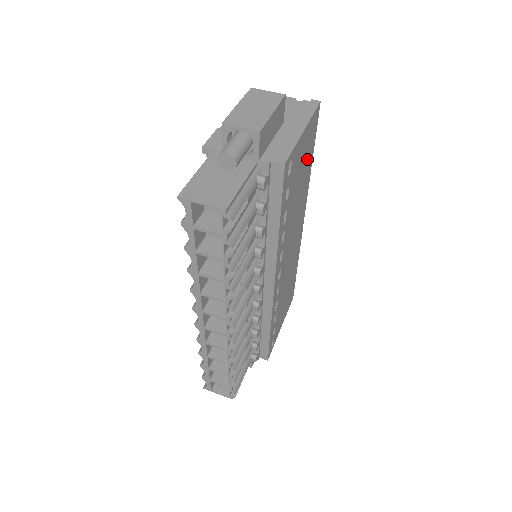
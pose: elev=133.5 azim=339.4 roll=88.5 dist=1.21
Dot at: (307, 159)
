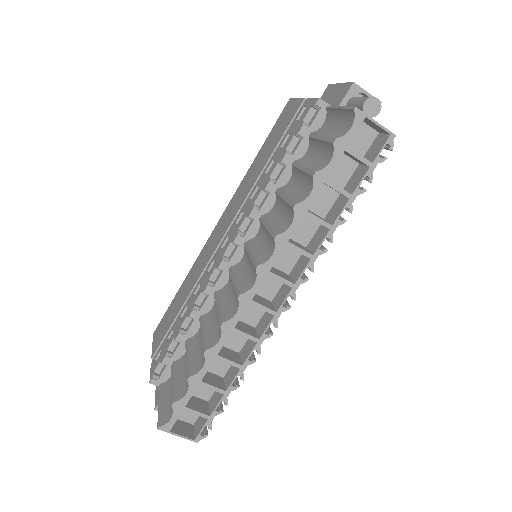
Dot at: occluded
